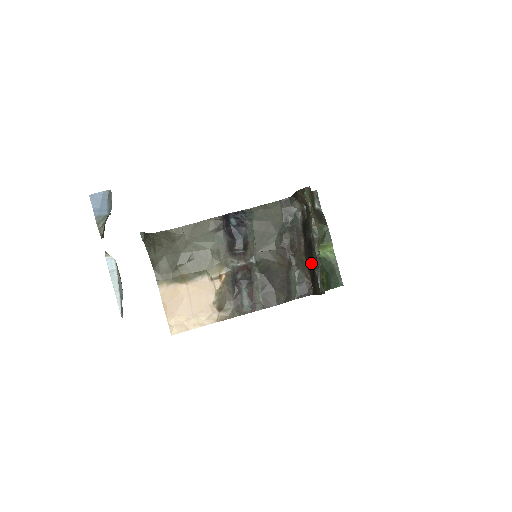
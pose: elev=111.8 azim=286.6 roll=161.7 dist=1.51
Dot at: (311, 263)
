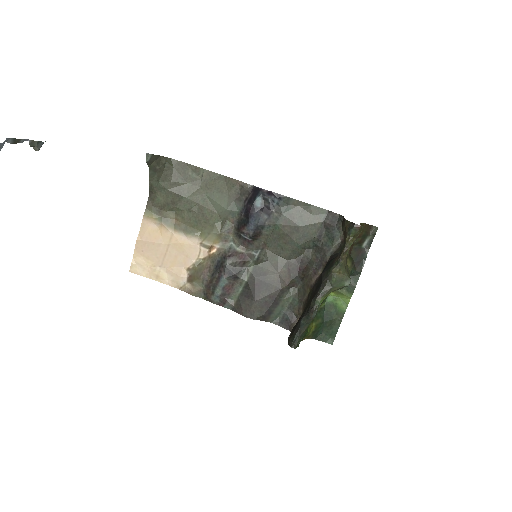
Dot at: (307, 305)
